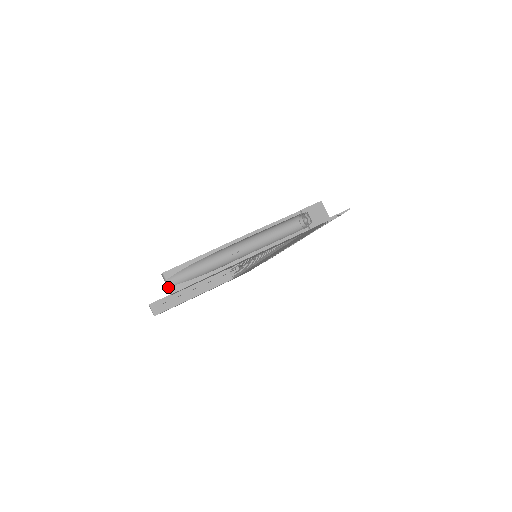
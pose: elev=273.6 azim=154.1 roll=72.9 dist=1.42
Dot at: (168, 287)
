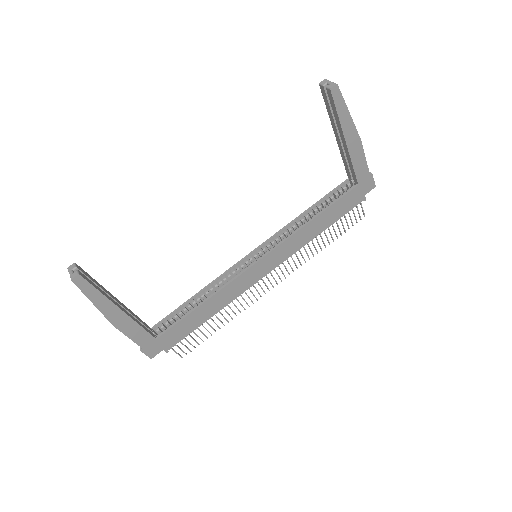
Dot at: (332, 83)
